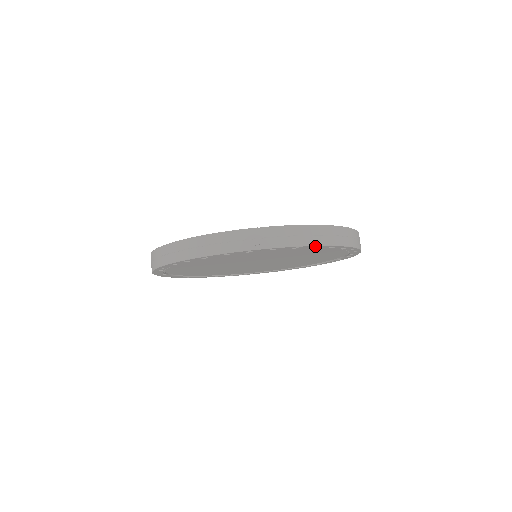
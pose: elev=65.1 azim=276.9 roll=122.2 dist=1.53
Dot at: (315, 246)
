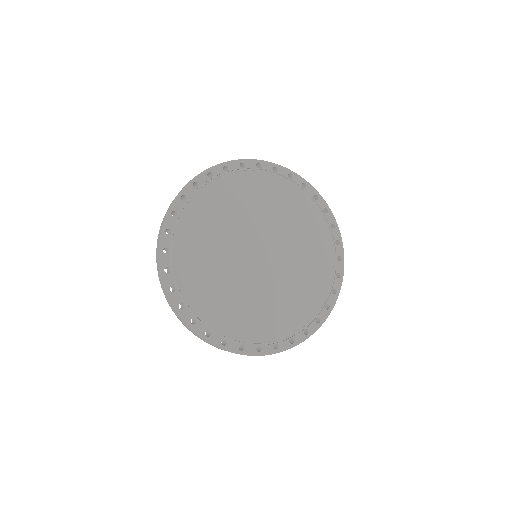
Dot at: occluded
